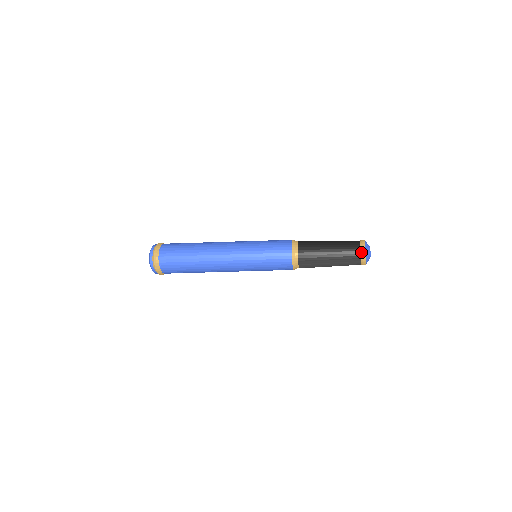
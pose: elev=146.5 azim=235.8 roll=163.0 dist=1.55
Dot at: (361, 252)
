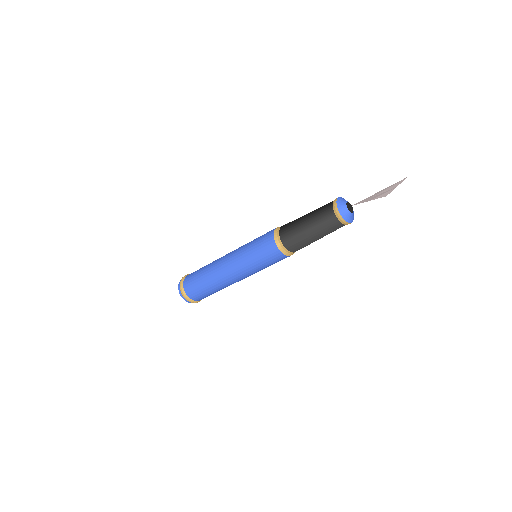
Dot at: (333, 205)
